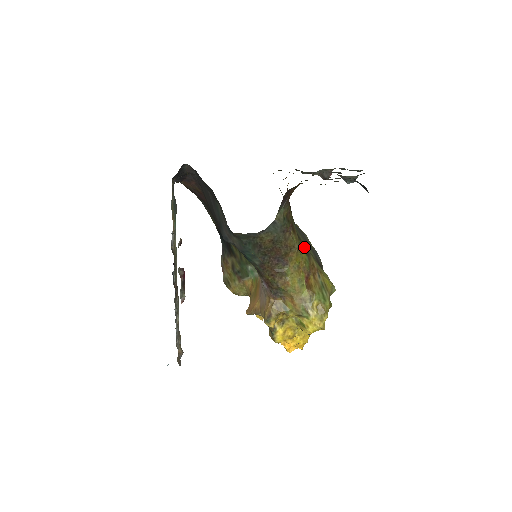
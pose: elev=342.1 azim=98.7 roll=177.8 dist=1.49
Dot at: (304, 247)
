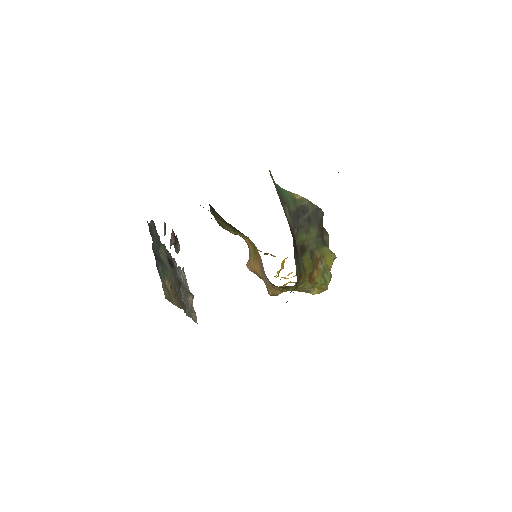
Dot at: (308, 252)
